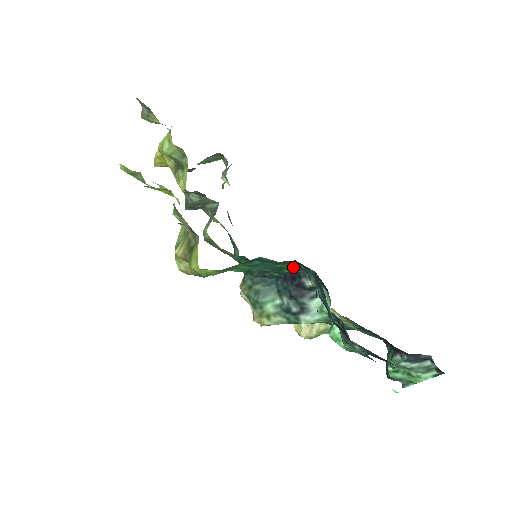
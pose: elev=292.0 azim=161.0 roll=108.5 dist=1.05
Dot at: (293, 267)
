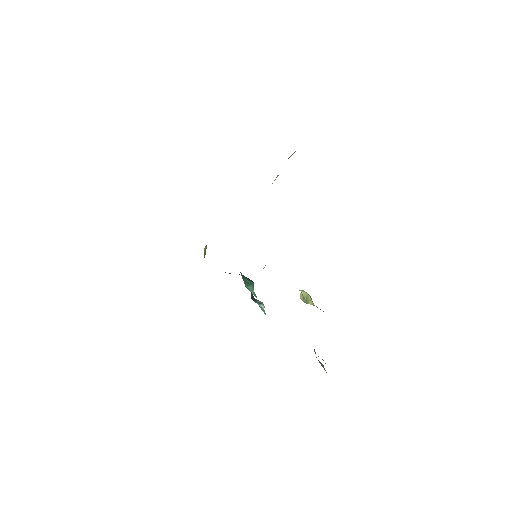
Dot at: occluded
